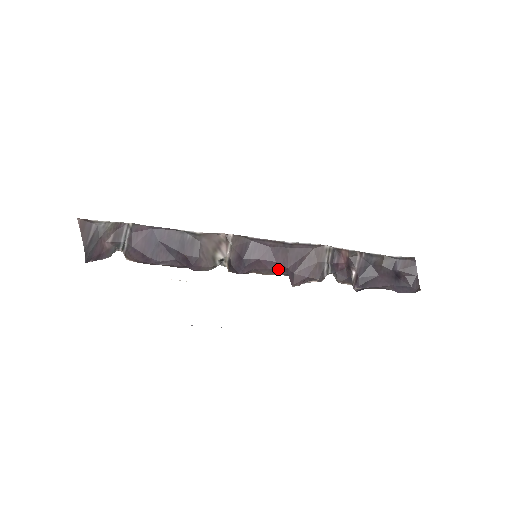
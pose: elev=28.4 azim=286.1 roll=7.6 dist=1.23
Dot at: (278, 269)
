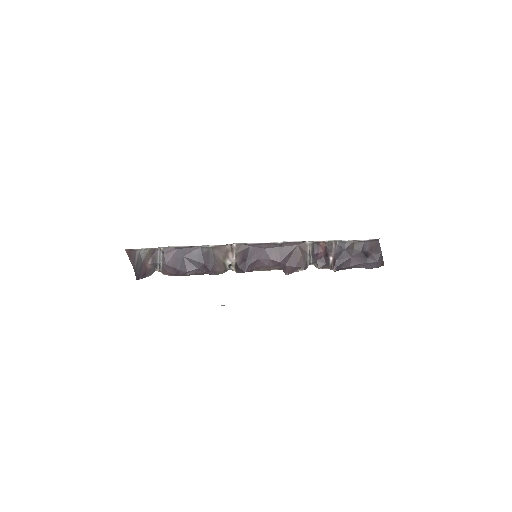
Dot at: (273, 265)
